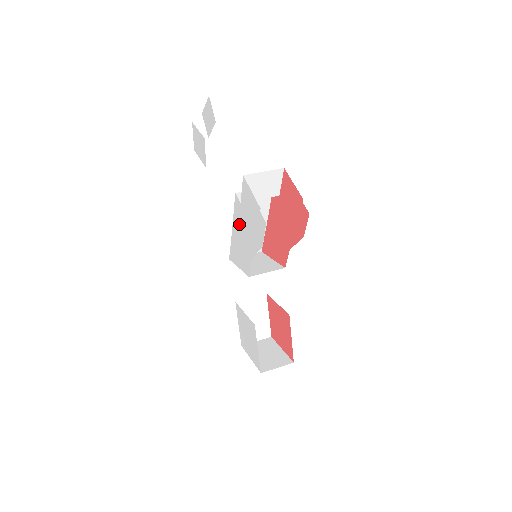
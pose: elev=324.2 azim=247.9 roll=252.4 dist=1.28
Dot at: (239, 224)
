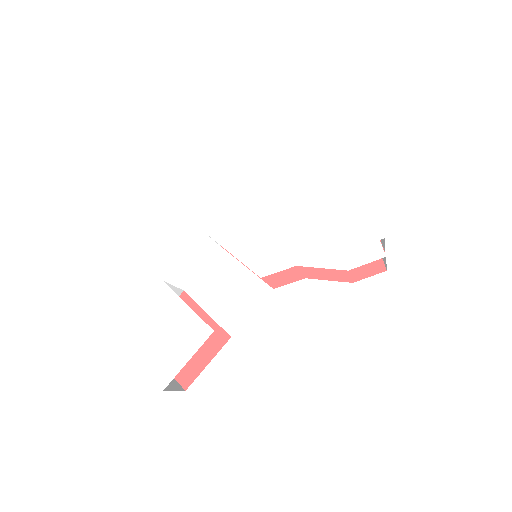
Dot at: (295, 219)
